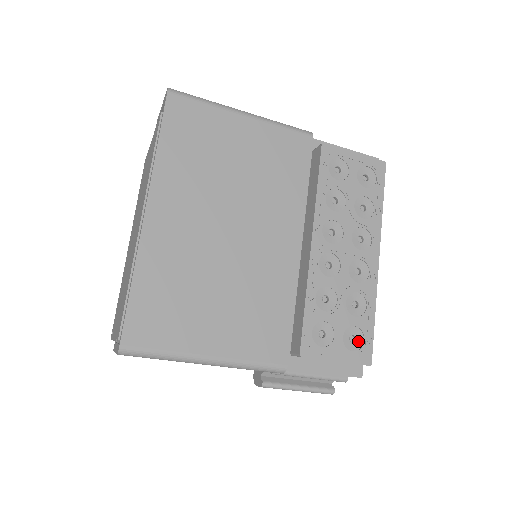
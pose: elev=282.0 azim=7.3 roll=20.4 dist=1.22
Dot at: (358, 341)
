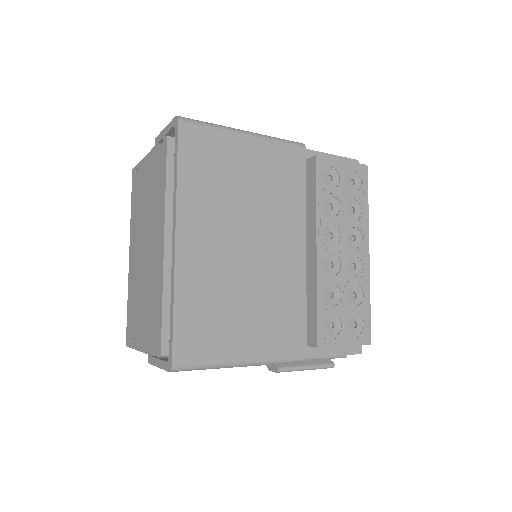
Dot at: (359, 326)
